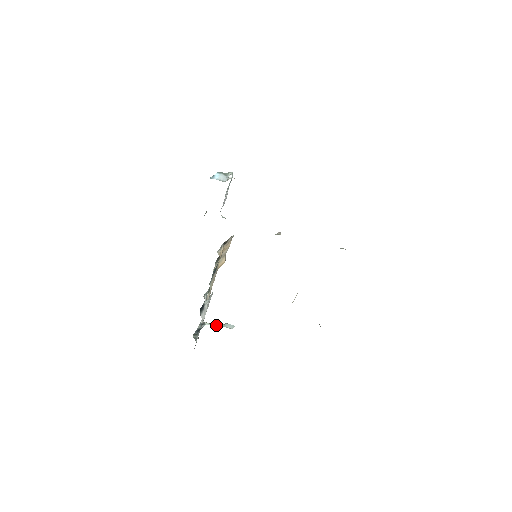
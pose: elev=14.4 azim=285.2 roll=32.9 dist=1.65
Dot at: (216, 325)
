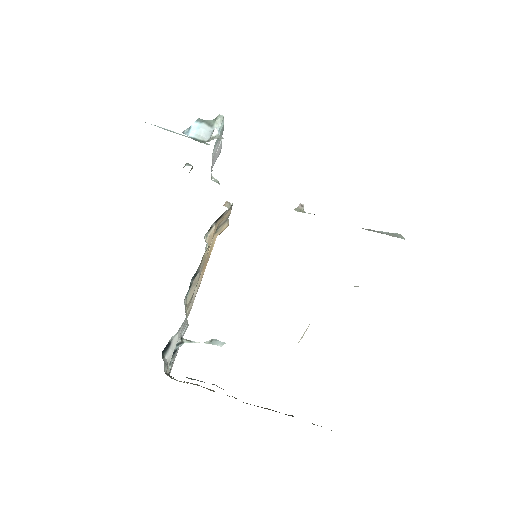
Dot at: occluded
